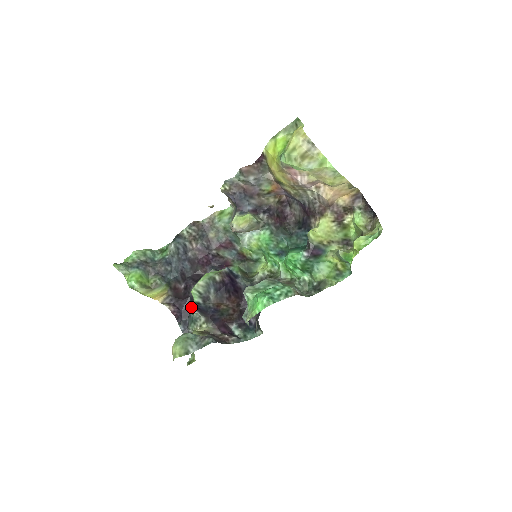
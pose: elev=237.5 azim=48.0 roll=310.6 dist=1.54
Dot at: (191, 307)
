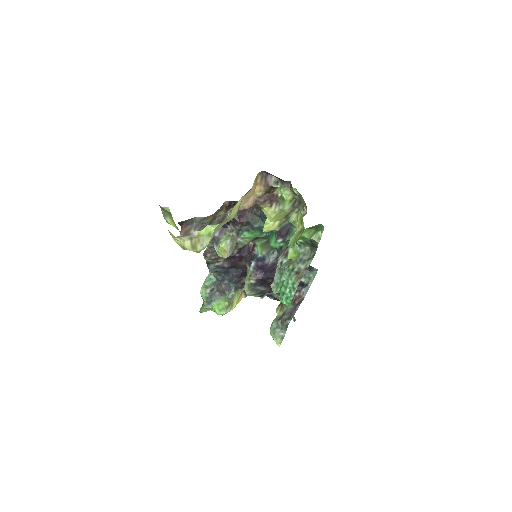
Dot at: (261, 297)
